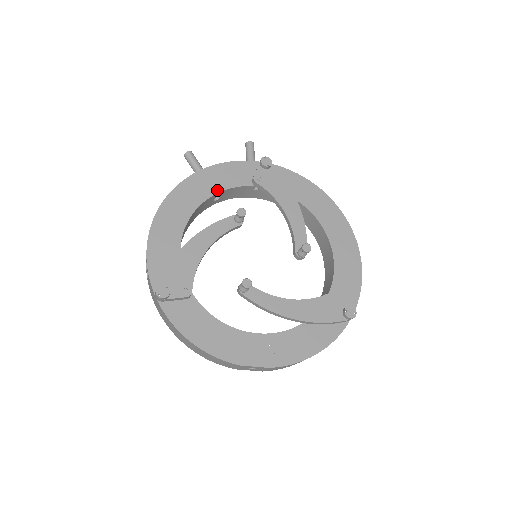
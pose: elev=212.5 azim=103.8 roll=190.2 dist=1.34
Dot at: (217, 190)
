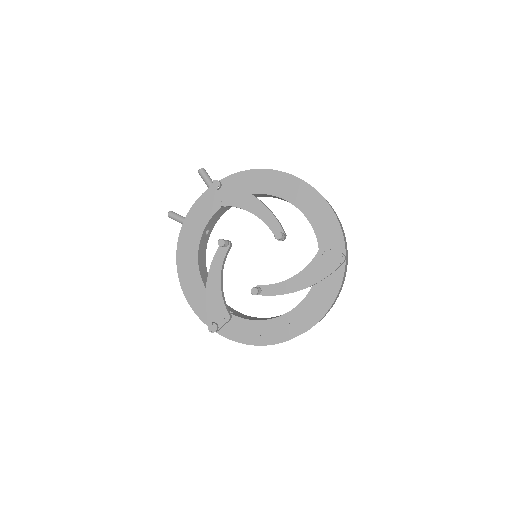
Dot at: (201, 231)
